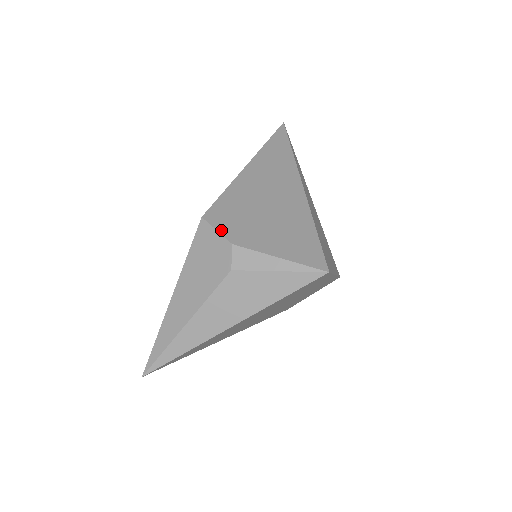
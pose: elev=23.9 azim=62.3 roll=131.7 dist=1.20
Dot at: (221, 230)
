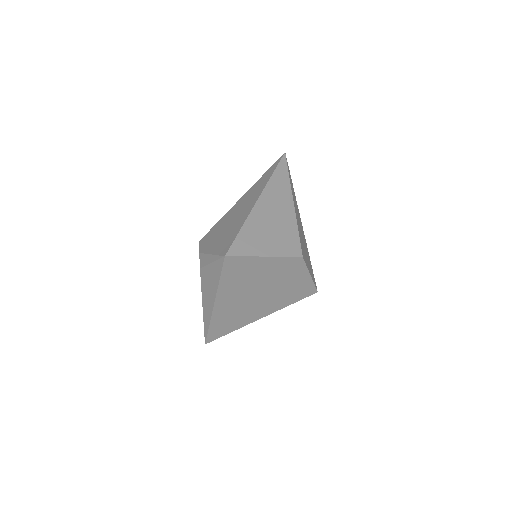
Dot at: (201, 246)
